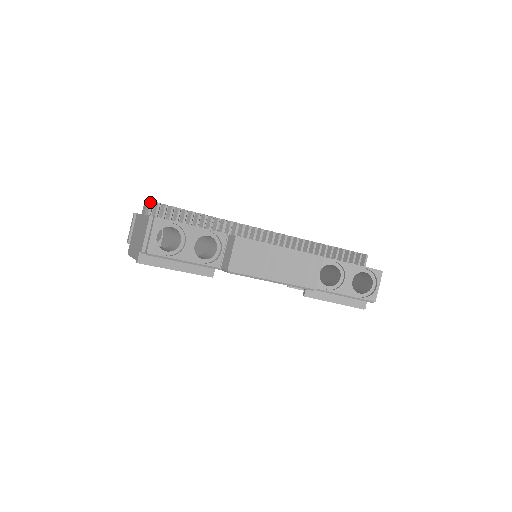
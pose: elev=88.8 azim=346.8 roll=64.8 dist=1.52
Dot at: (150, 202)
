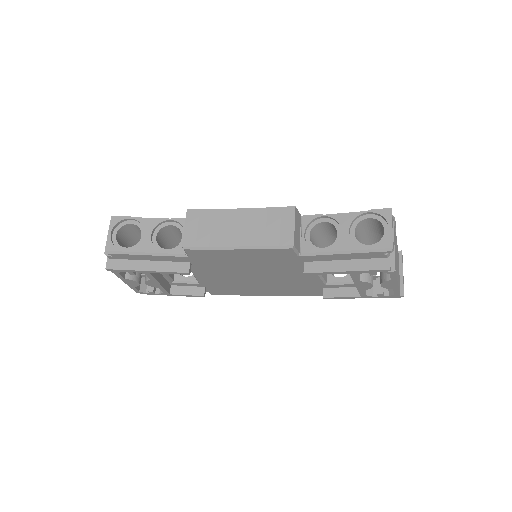
Dot at: occluded
